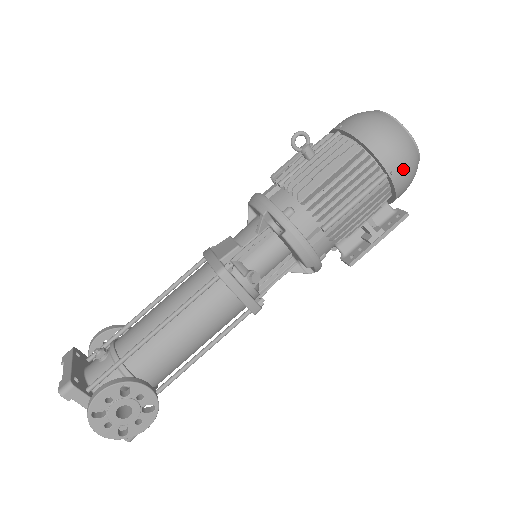
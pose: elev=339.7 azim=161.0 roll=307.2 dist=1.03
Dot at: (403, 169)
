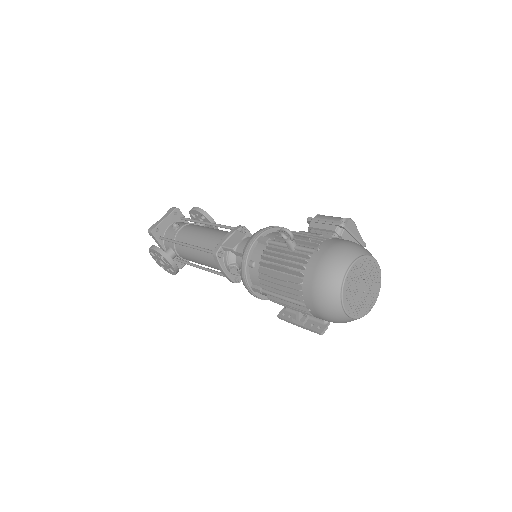
Dot at: (320, 315)
